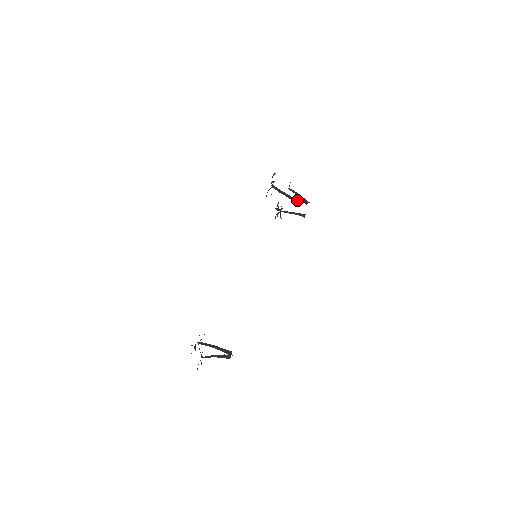
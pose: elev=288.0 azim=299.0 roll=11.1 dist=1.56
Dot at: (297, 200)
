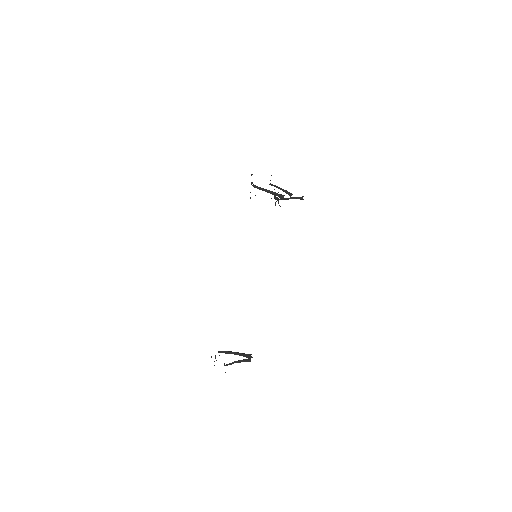
Dot at: (280, 194)
